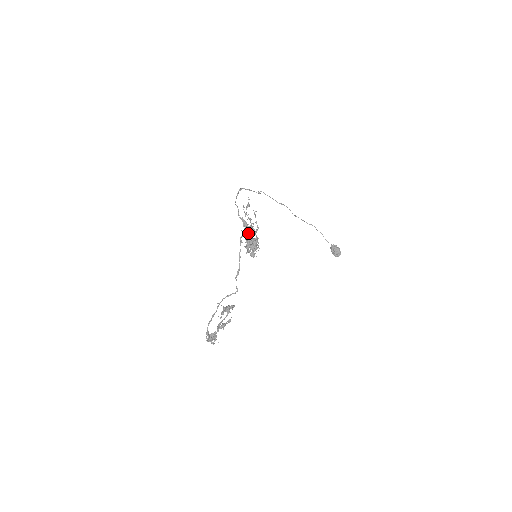
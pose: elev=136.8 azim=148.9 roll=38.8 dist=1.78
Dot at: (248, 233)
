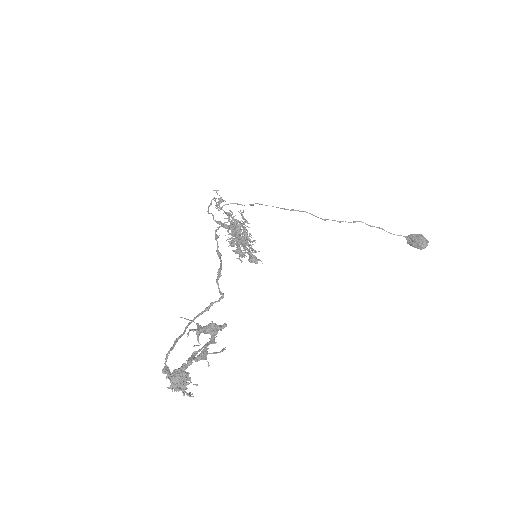
Dot at: occluded
